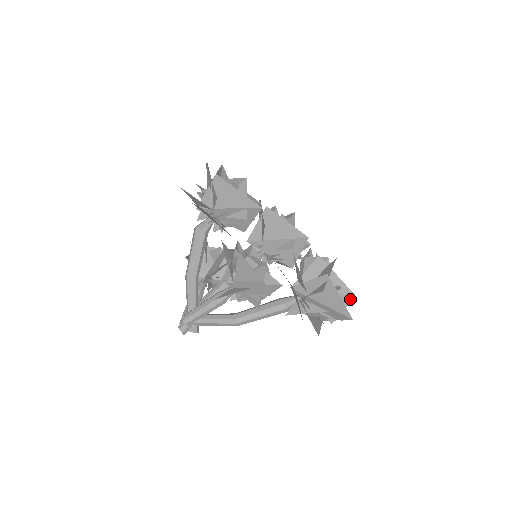
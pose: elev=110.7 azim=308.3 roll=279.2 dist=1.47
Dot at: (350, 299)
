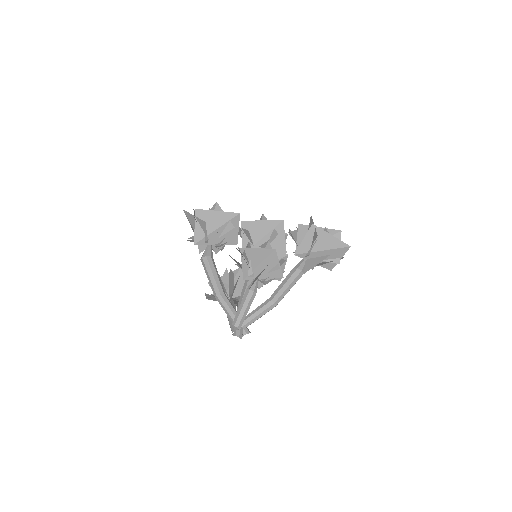
Dot at: (339, 236)
